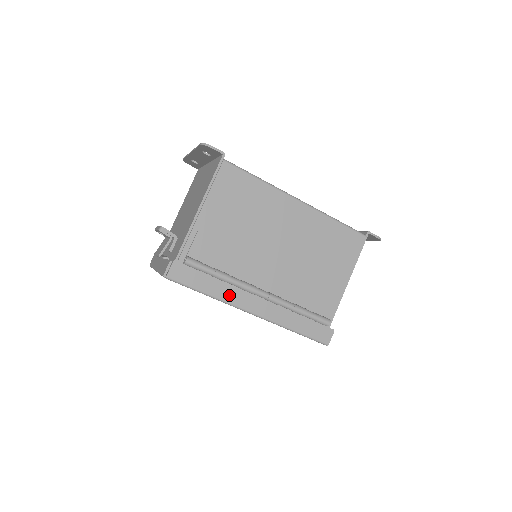
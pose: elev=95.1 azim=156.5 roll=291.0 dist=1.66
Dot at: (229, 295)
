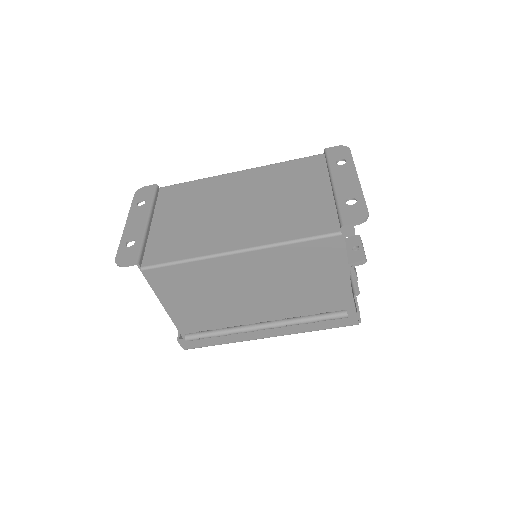
Dot at: (239, 338)
